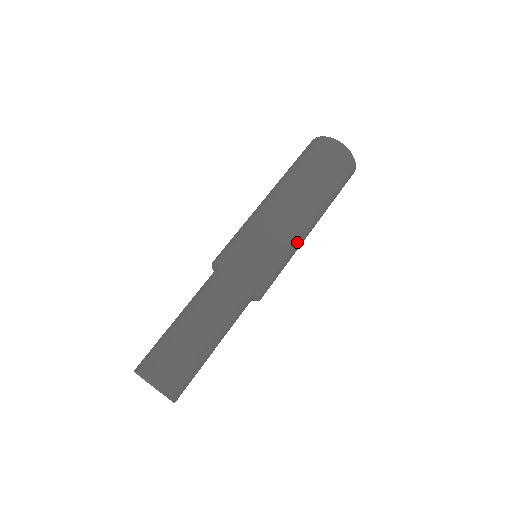
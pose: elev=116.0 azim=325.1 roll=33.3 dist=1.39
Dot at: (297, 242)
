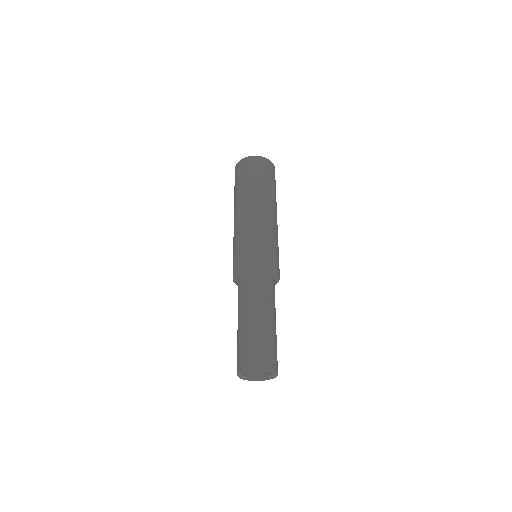
Dot at: occluded
